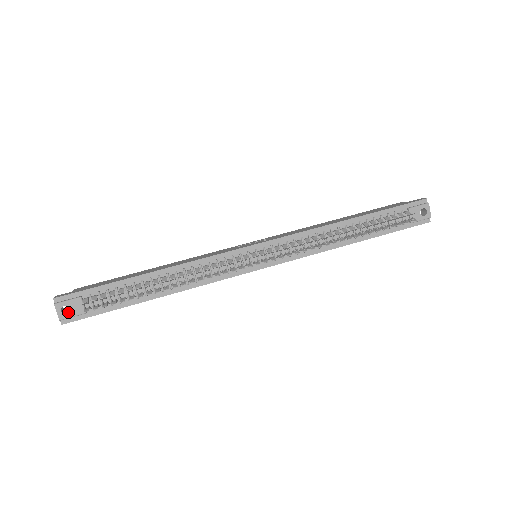
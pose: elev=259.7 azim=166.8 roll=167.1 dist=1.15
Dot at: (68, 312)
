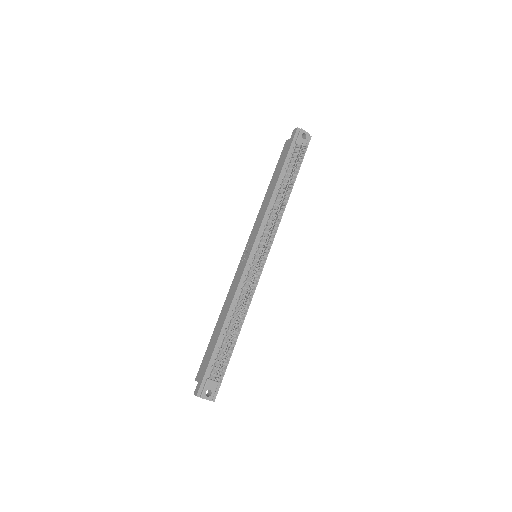
Dot at: (209, 393)
